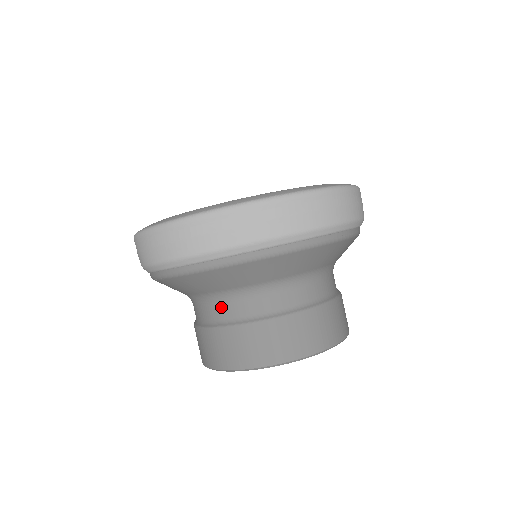
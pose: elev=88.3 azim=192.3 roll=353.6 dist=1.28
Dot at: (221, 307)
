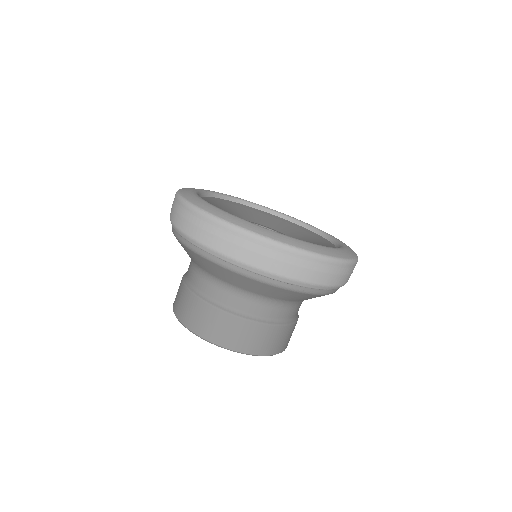
Dot at: (200, 279)
